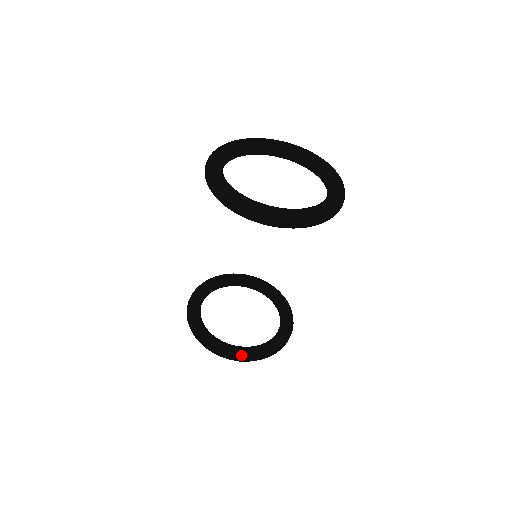
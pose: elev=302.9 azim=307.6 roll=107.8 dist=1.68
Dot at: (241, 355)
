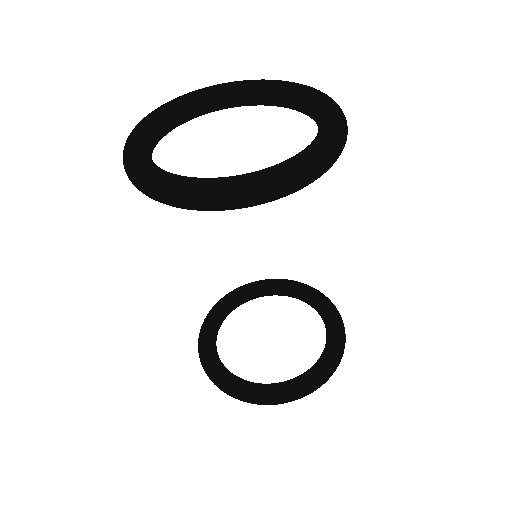
Dot at: (221, 383)
